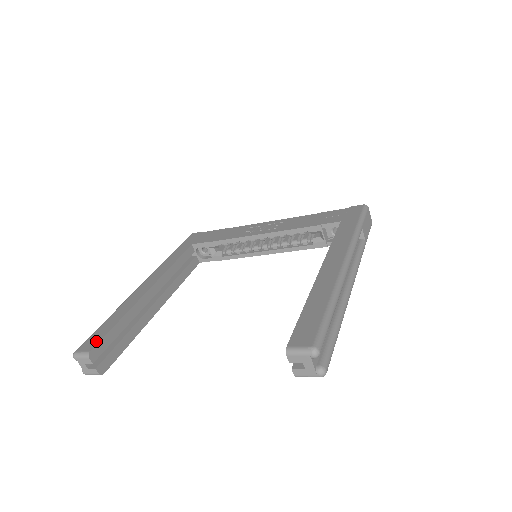
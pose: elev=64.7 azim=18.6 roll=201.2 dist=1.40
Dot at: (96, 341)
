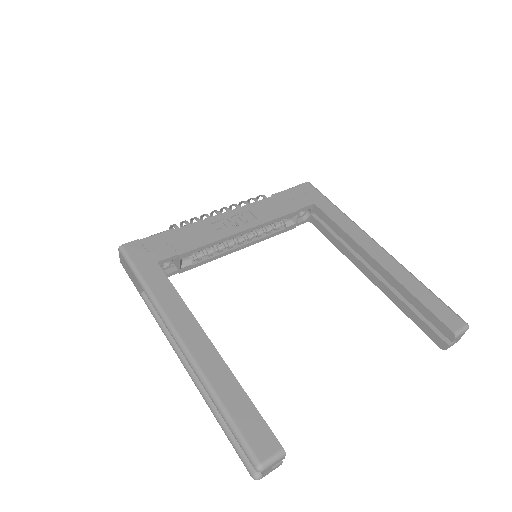
Dot at: (267, 434)
